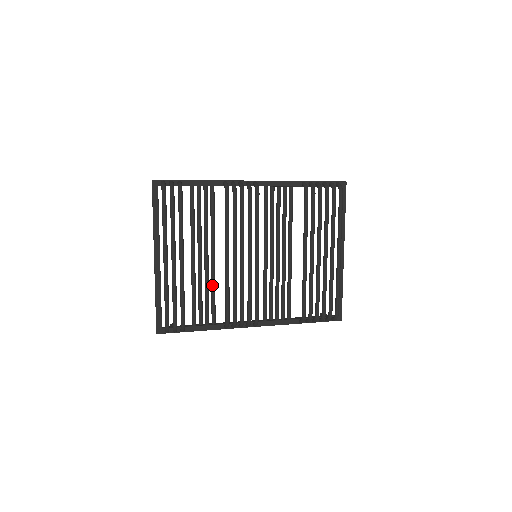
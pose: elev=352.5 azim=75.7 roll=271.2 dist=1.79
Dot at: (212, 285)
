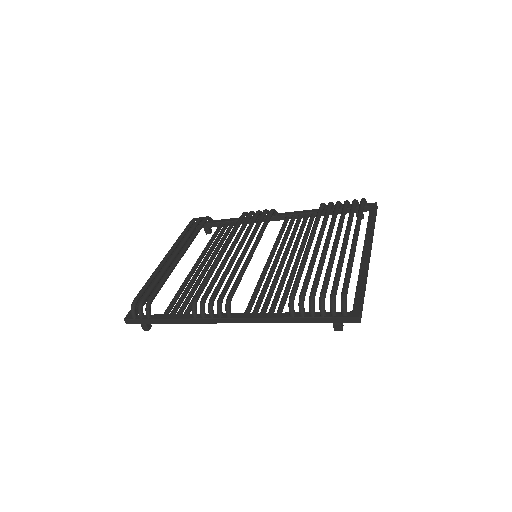
Dot at: occluded
